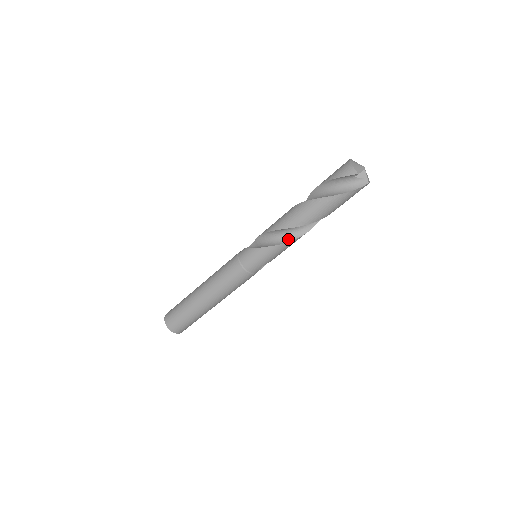
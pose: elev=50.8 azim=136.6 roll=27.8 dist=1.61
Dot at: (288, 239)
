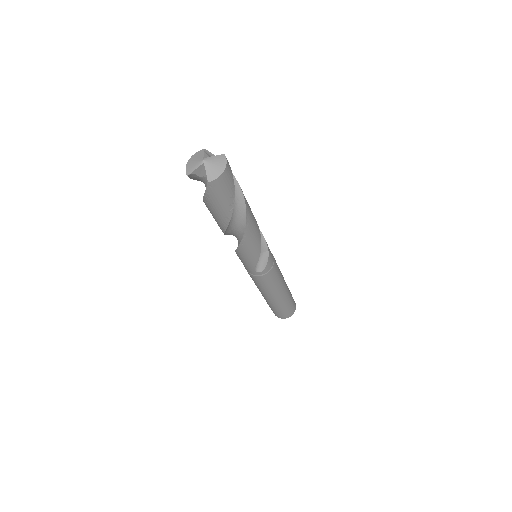
Dot at: (238, 244)
